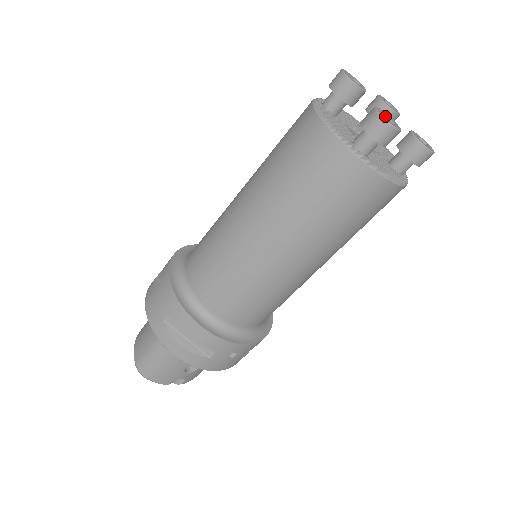
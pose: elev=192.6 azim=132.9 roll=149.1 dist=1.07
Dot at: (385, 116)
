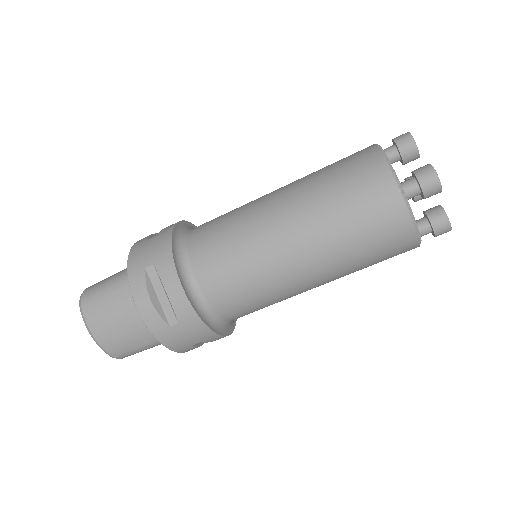
Dot at: occluded
